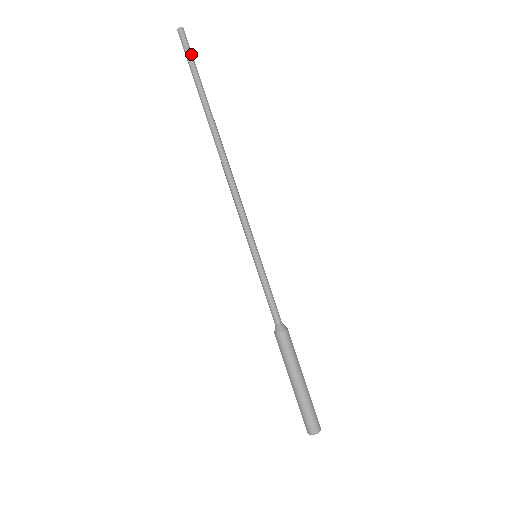
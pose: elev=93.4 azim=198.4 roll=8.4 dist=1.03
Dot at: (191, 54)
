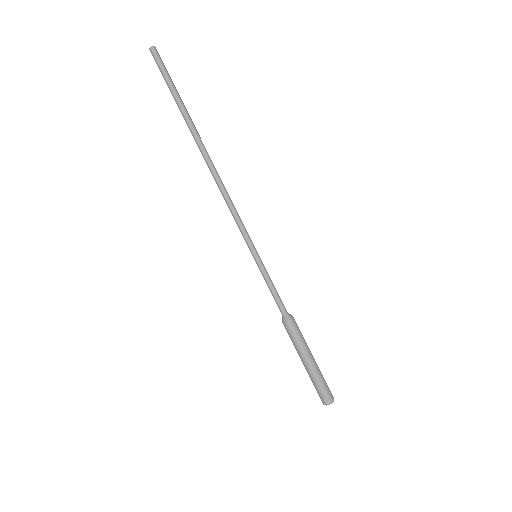
Dot at: (166, 72)
